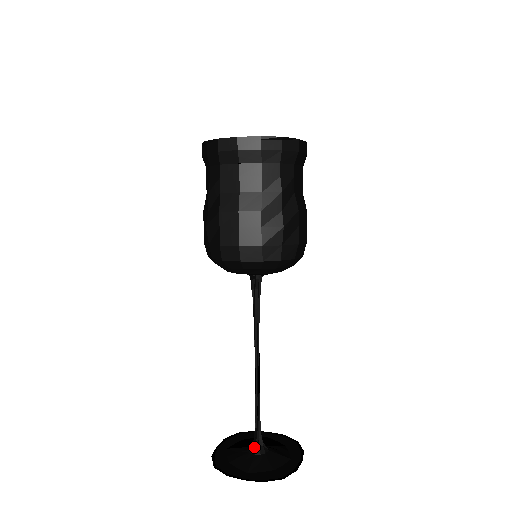
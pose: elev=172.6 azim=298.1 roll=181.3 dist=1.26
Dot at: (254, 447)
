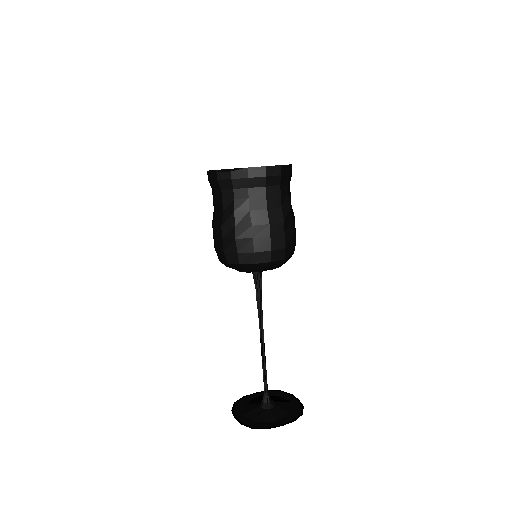
Dot at: (267, 404)
